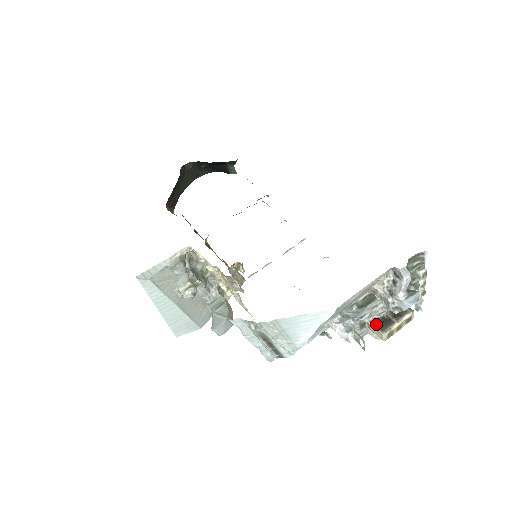
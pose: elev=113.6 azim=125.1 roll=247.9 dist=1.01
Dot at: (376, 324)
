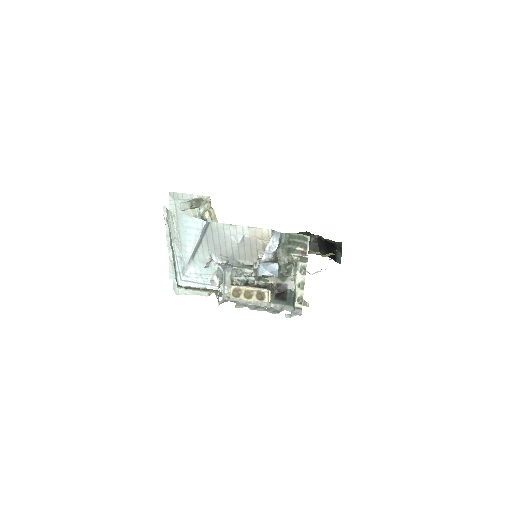
Dot at: occluded
